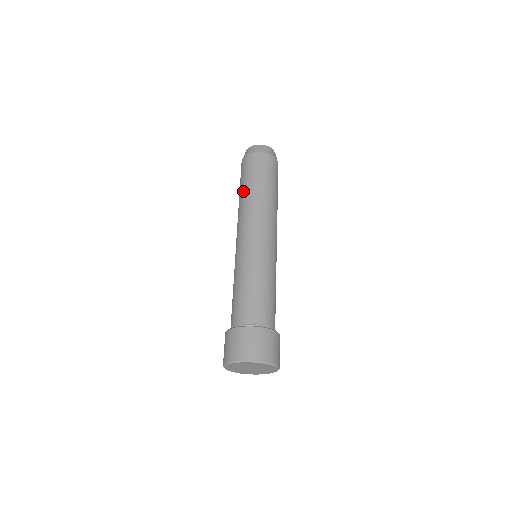
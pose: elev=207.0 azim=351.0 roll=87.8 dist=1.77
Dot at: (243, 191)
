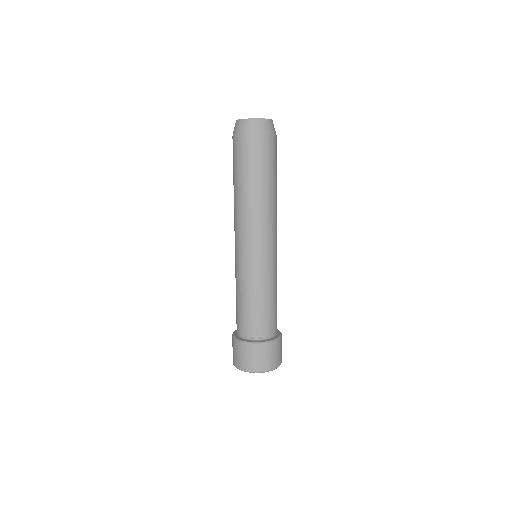
Dot at: occluded
